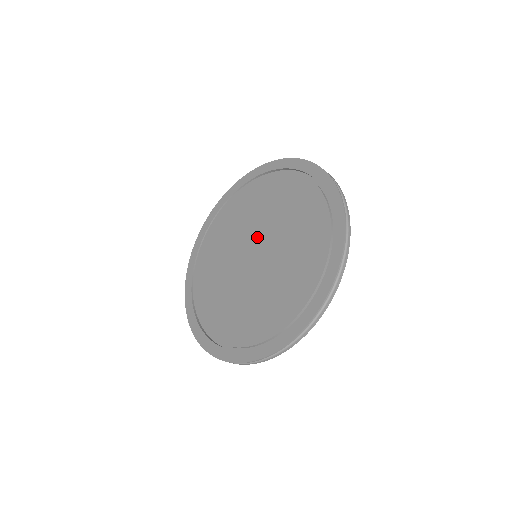
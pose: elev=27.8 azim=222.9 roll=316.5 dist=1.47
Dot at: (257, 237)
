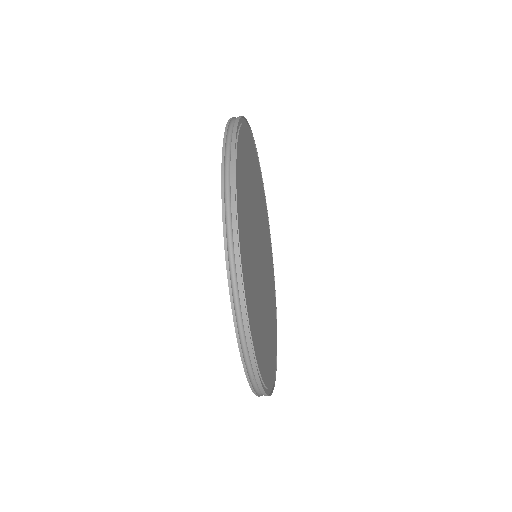
Dot at: occluded
